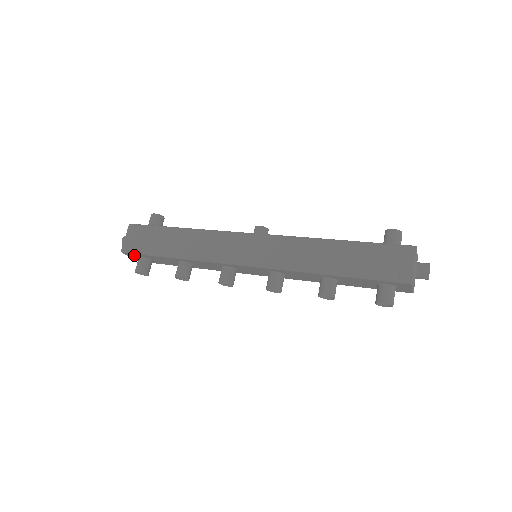
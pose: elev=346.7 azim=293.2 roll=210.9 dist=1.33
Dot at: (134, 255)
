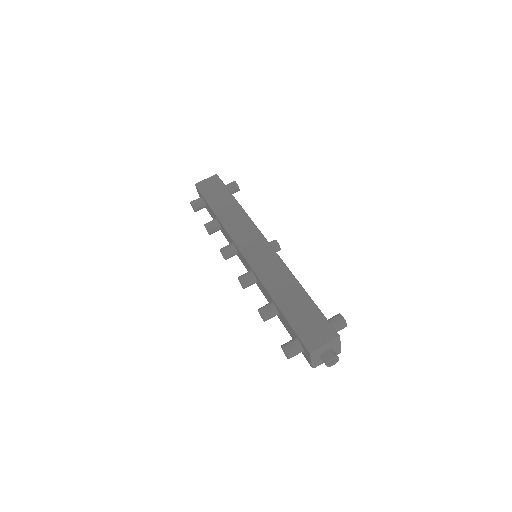
Dot at: occluded
